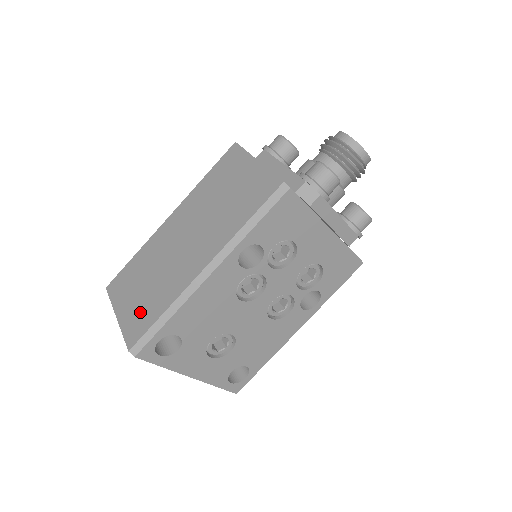
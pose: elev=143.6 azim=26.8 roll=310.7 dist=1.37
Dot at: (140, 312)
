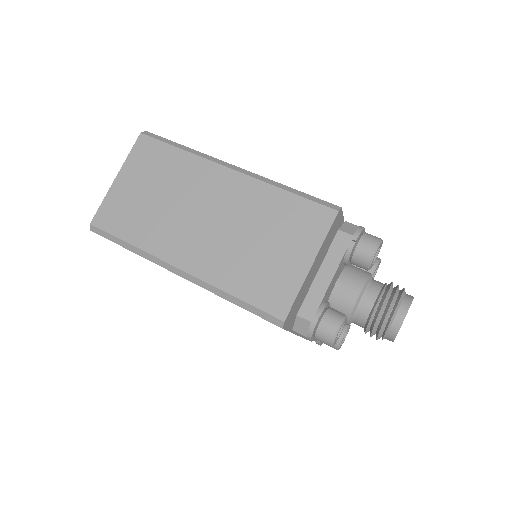
Dot at: (125, 210)
